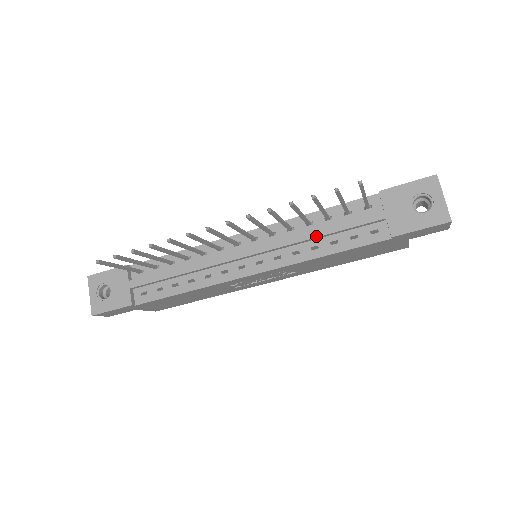
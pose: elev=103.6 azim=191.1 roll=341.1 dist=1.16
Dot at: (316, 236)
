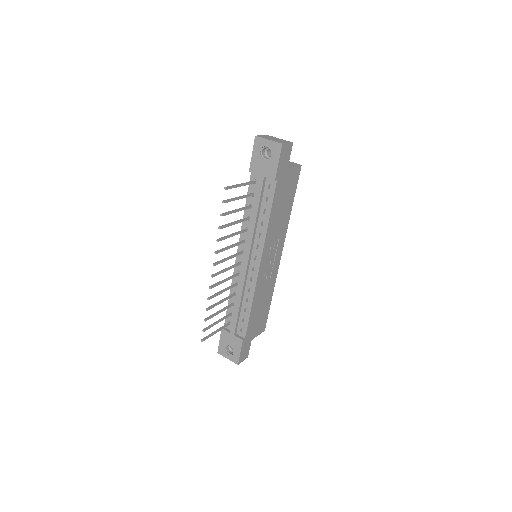
Dot at: (255, 220)
